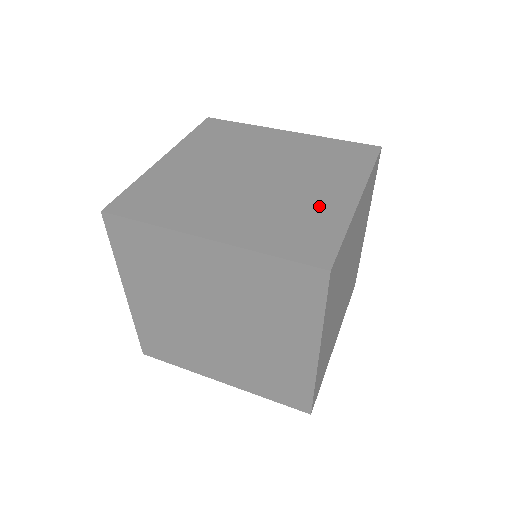
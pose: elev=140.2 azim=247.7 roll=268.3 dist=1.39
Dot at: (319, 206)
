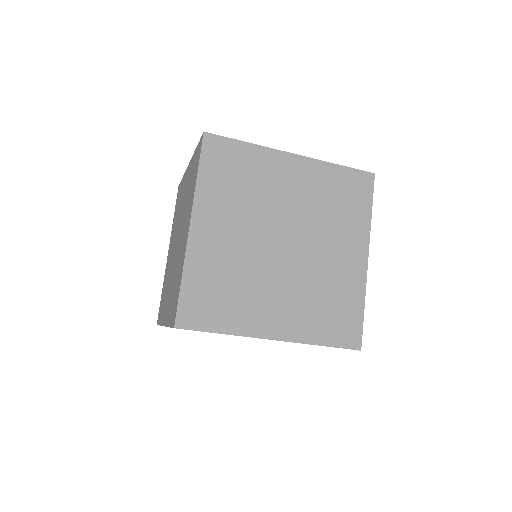
Dot at: occluded
